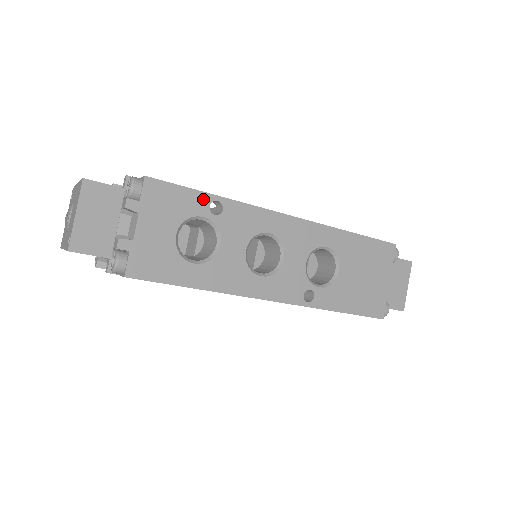
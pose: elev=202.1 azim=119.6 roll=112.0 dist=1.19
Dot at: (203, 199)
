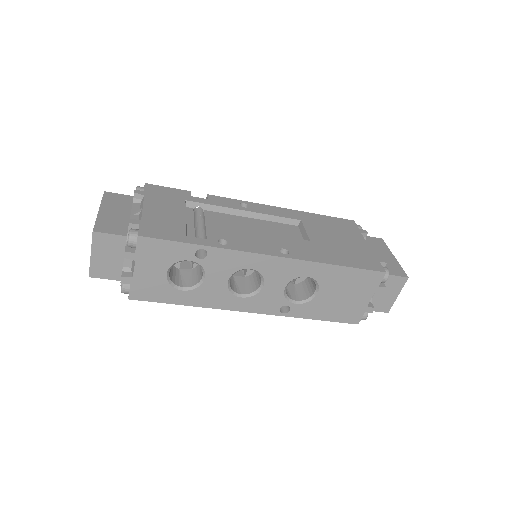
Dot at: (189, 248)
